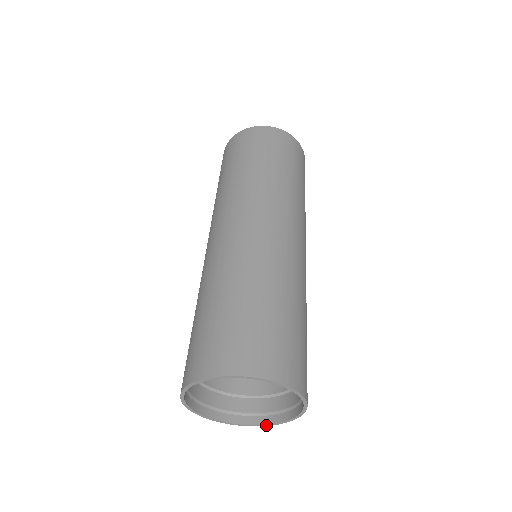
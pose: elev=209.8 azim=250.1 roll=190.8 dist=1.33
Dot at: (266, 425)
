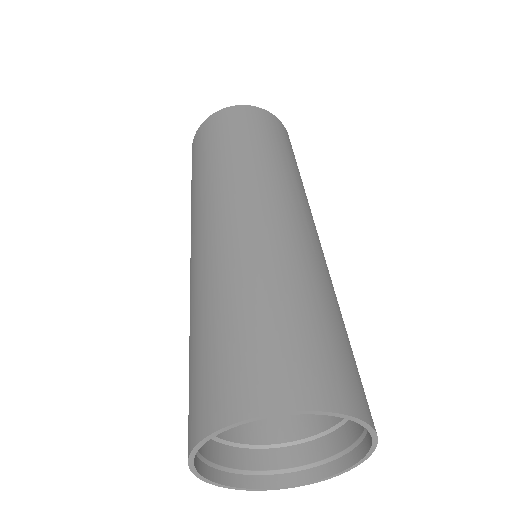
Dot at: (264, 489)
